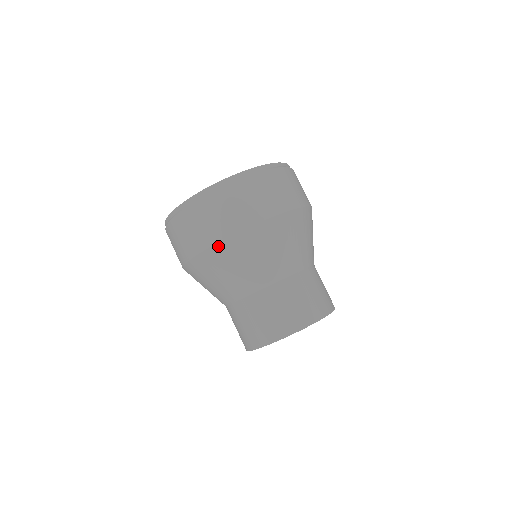
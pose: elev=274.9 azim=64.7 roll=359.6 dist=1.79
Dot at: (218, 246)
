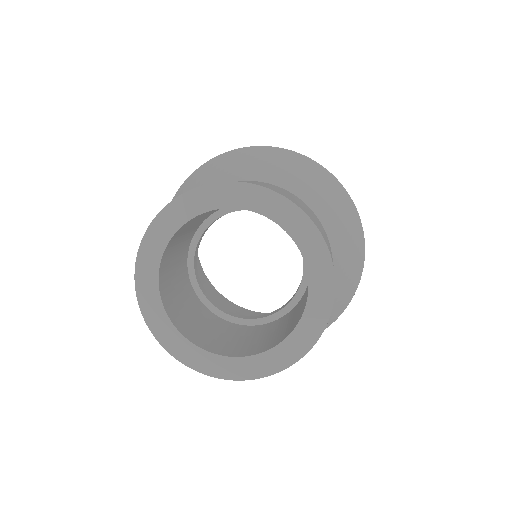
Dot at: (231, 152)
